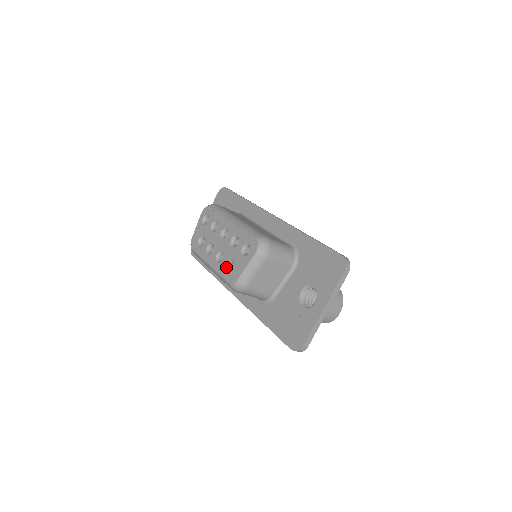
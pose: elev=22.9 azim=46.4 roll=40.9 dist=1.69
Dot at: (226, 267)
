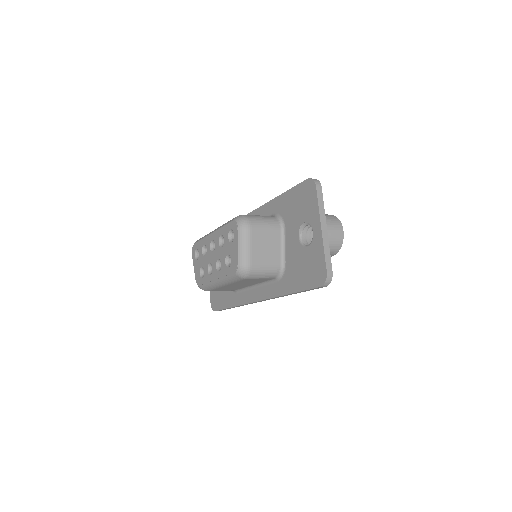
Dot at: (226, 265)
